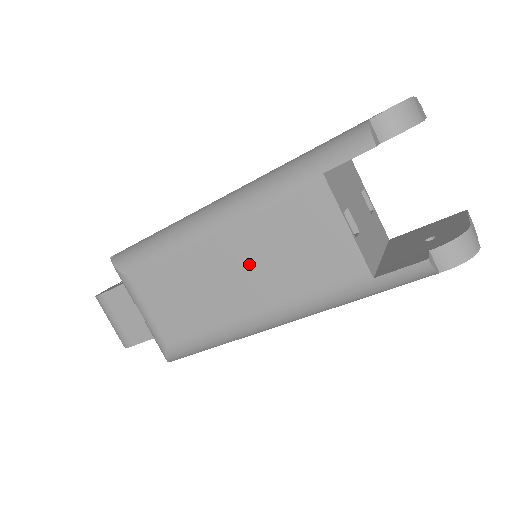
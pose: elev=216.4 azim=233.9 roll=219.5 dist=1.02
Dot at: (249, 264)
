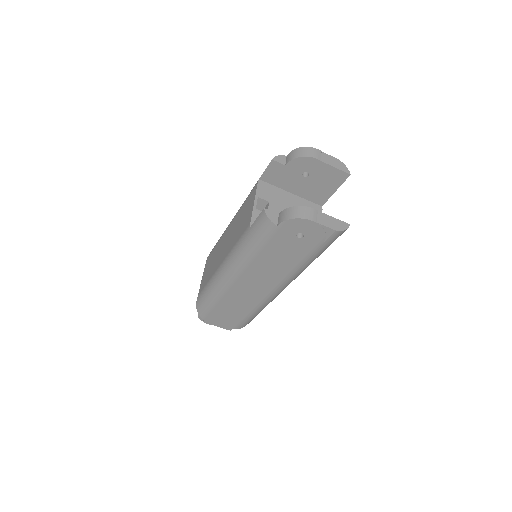
Dot at: (230, 236)
